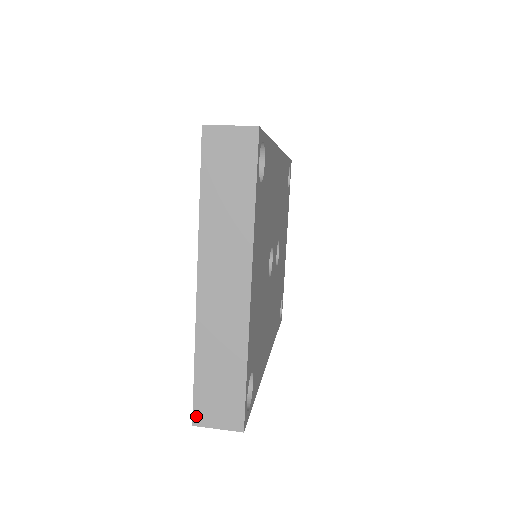
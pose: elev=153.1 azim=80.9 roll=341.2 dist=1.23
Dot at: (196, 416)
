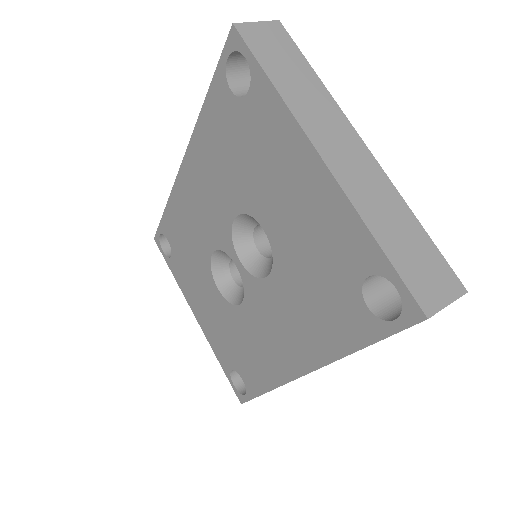
Dot at: (422, 304)
